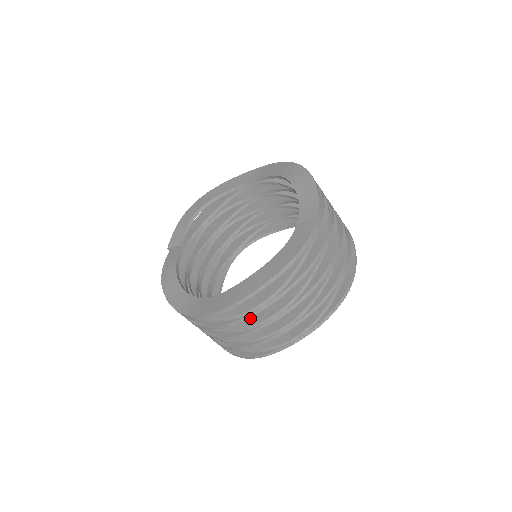
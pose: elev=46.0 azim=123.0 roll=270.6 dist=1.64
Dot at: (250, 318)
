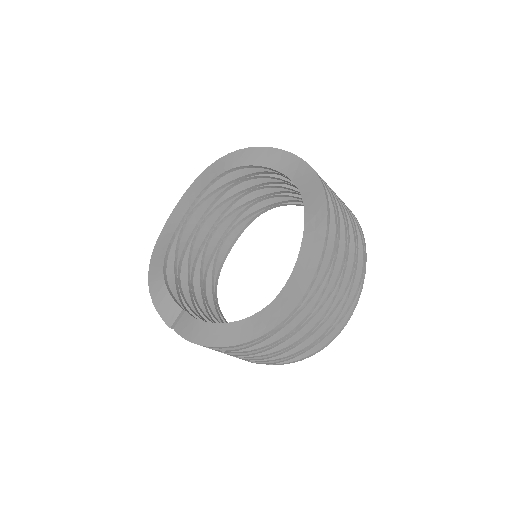
Dot at: occluded
